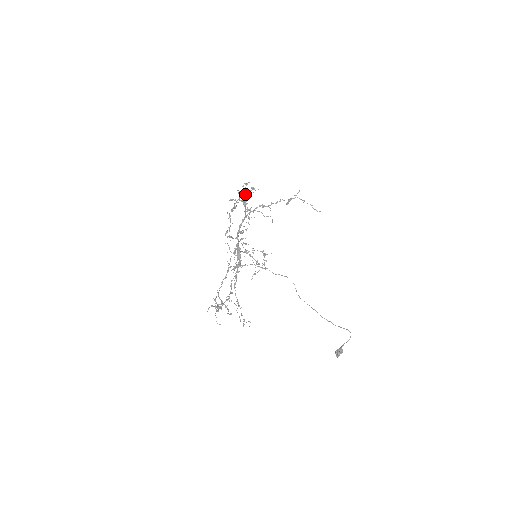
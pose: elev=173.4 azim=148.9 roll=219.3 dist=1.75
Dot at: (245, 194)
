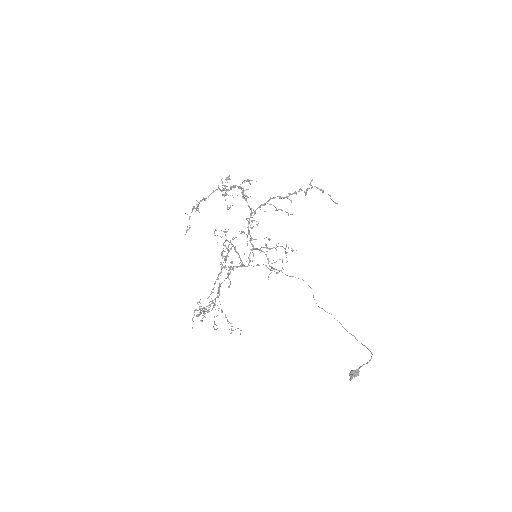
Dot at: (225, 190)
